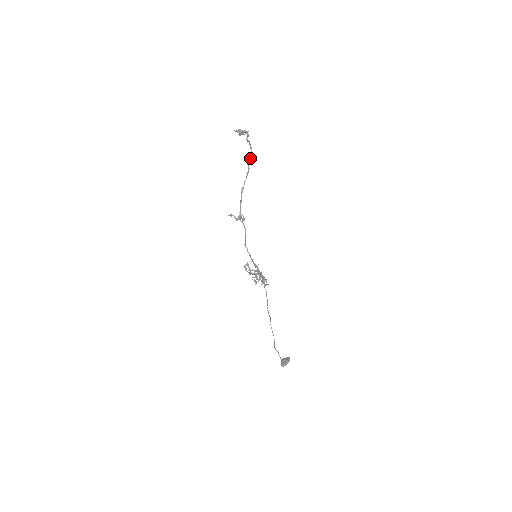
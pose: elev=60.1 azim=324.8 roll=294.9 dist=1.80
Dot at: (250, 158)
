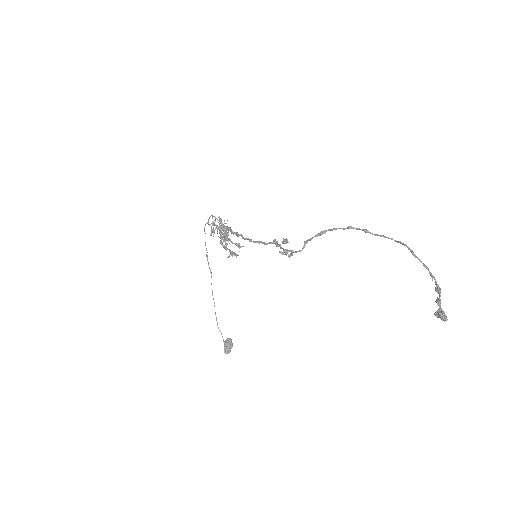
Dot at: (380, 236)
